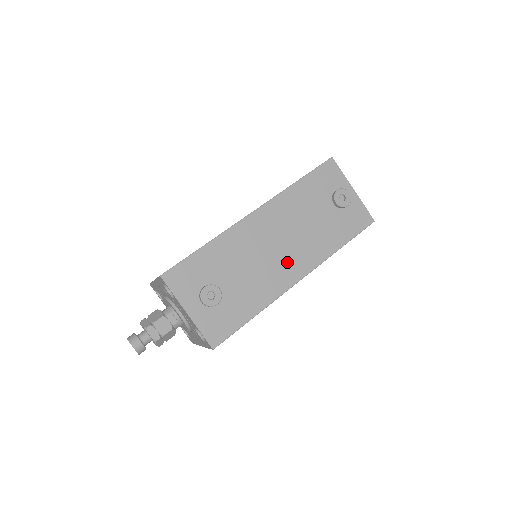
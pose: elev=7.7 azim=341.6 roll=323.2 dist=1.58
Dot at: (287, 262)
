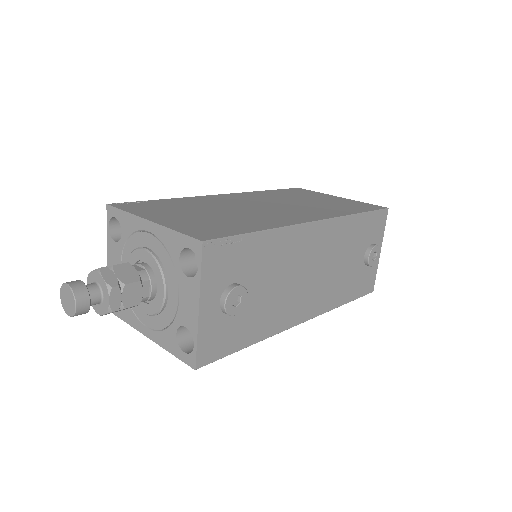
Dot at: (307, 296)
